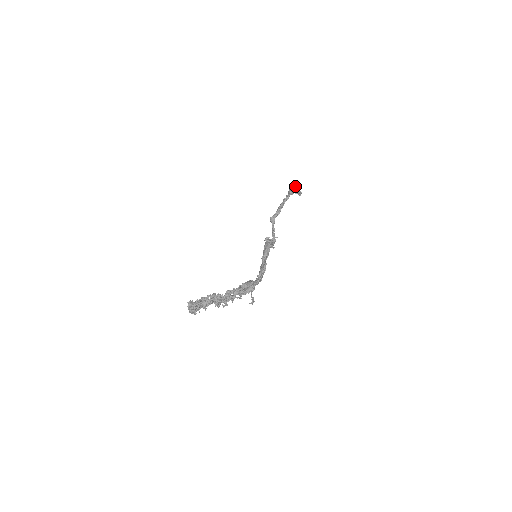
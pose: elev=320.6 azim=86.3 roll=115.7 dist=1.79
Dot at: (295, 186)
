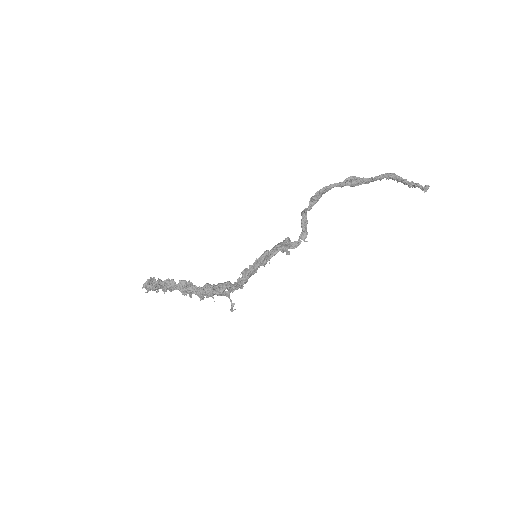
Dot at: occluded
